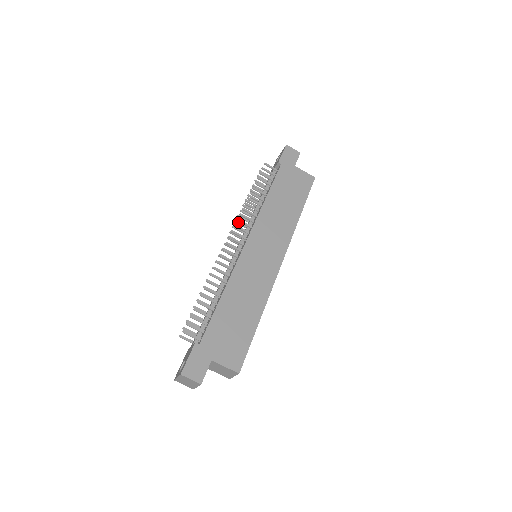
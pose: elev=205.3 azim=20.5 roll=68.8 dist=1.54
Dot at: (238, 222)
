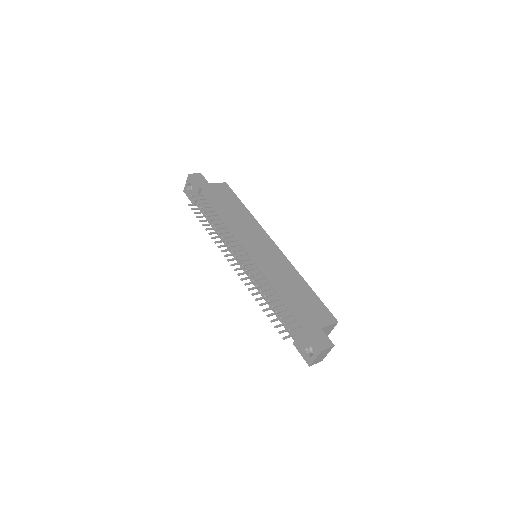
Dot at: (220, 246)
